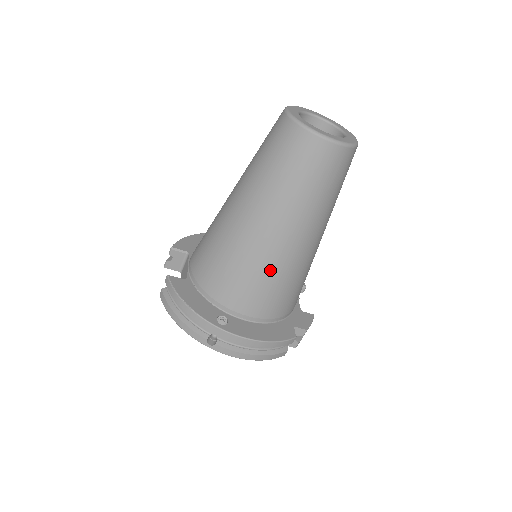
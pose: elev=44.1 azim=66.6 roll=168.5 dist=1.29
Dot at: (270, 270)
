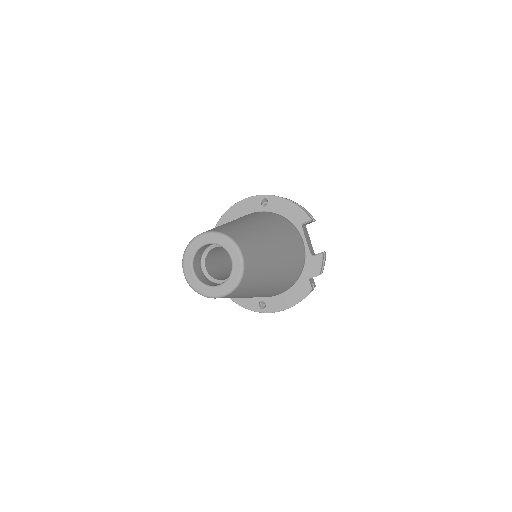
Dot at: occluded
